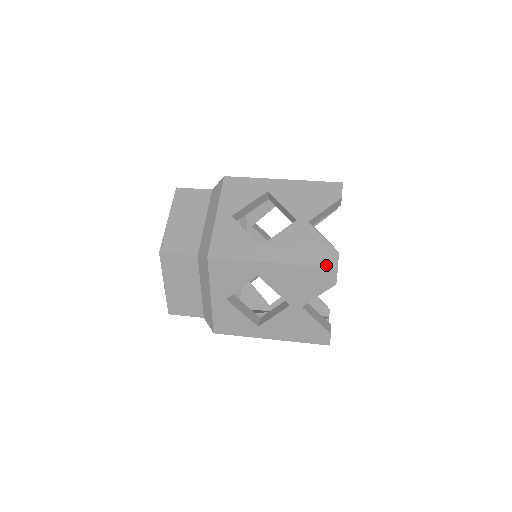
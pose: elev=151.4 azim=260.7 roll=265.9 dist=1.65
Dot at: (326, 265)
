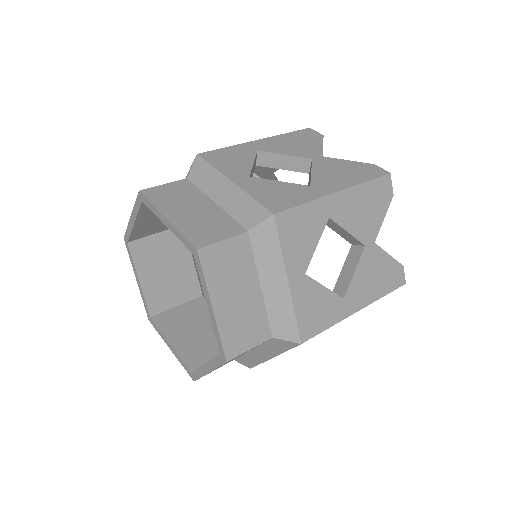
Dot at: (398, 286)
